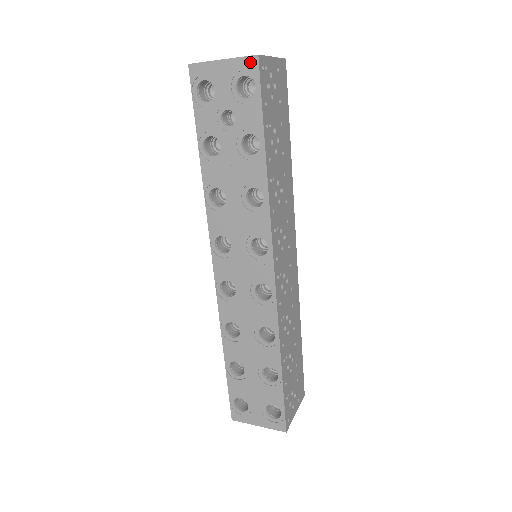
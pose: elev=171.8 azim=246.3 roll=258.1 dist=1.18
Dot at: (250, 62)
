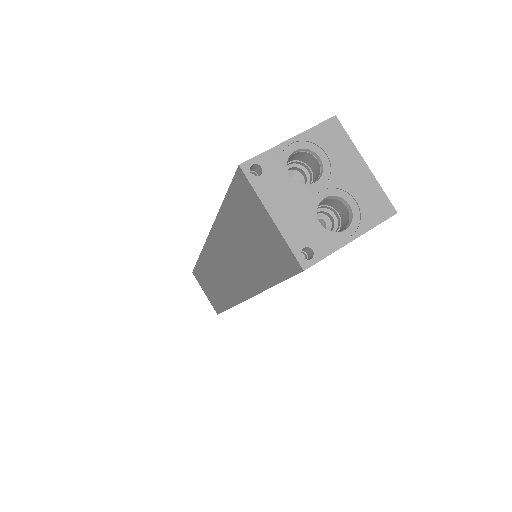
Dot at: occluded
